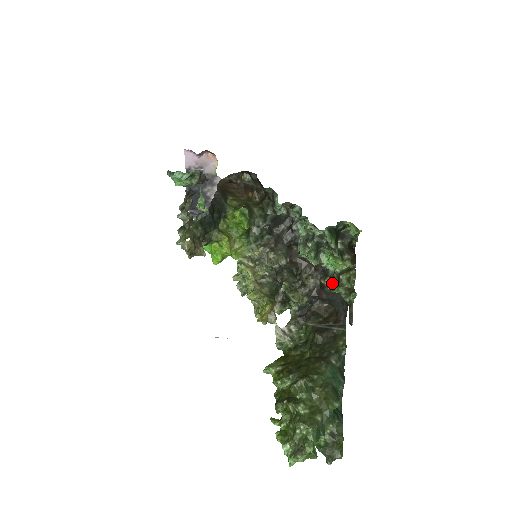
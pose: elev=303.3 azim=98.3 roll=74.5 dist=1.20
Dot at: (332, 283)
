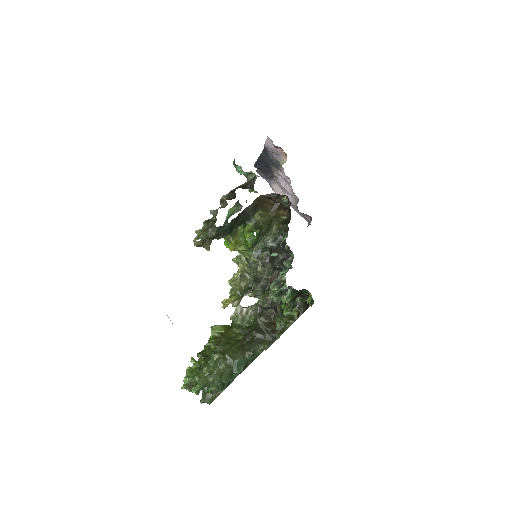
Dot at: (281, 314)
